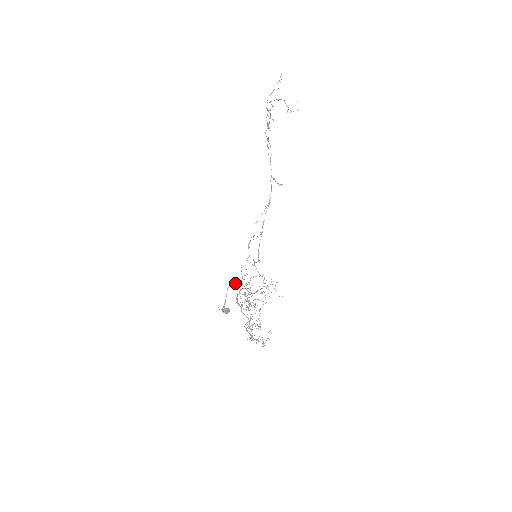
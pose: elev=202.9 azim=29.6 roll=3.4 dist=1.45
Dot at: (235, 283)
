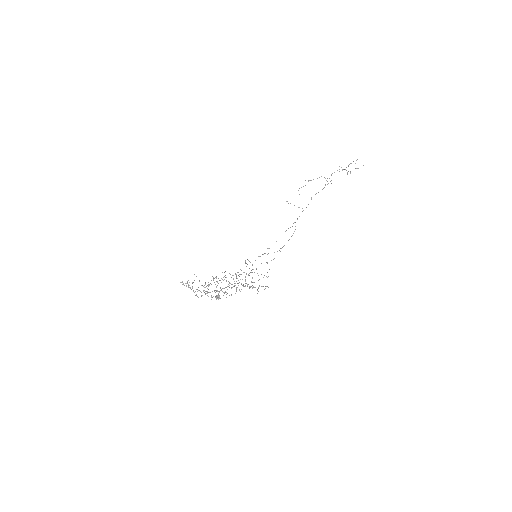
Dot at: (230, 274)
